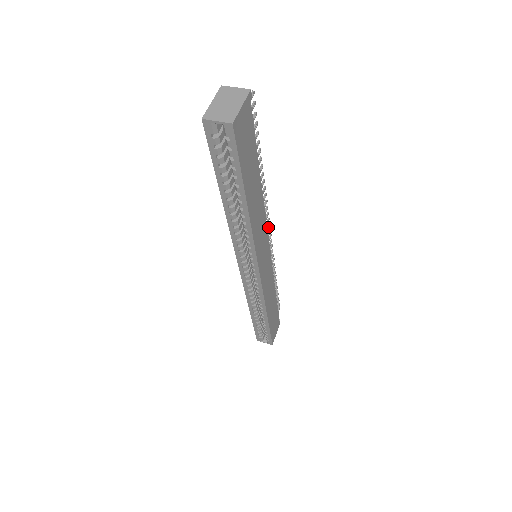
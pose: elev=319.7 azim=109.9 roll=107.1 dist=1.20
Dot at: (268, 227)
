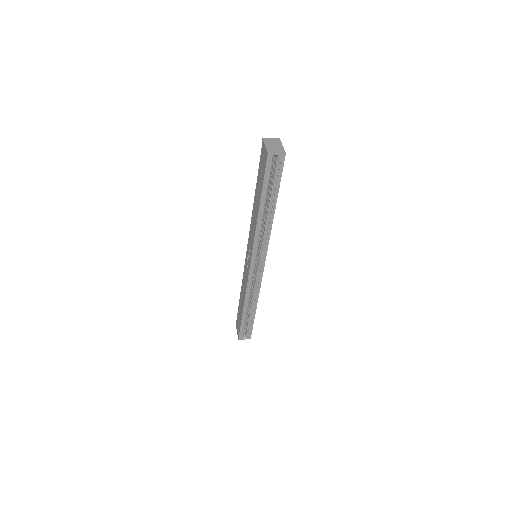
Dot at: occluded
